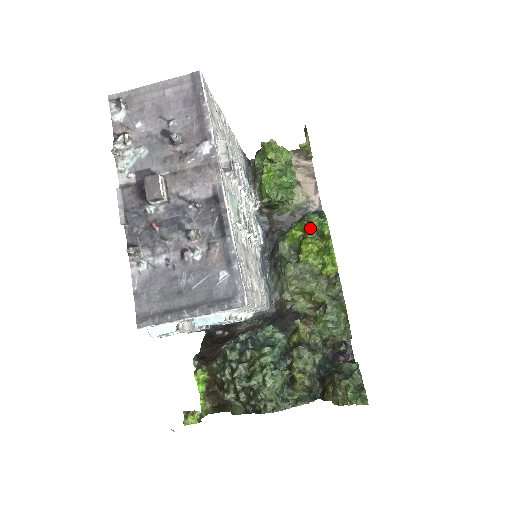
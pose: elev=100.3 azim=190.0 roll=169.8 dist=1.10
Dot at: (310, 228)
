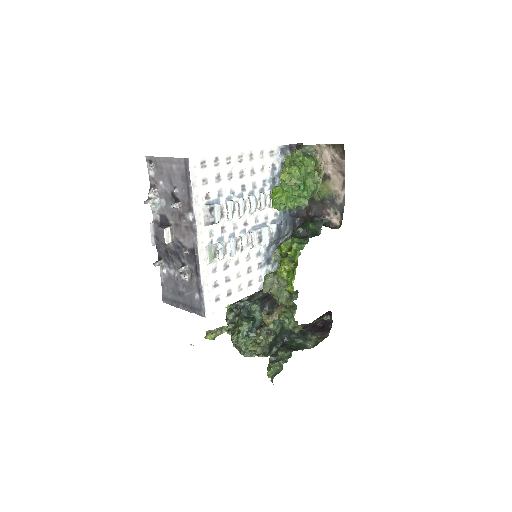
Dot at: (292, 249)
